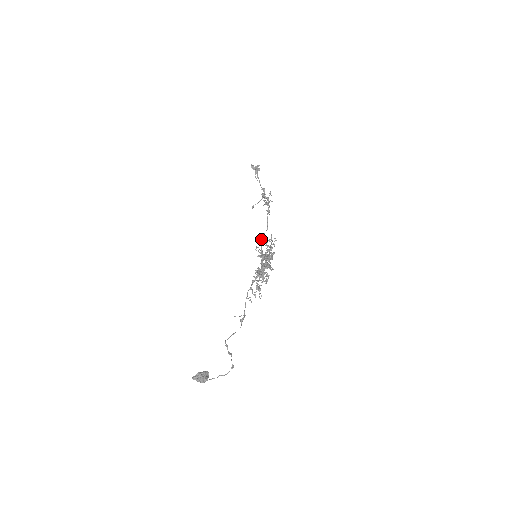
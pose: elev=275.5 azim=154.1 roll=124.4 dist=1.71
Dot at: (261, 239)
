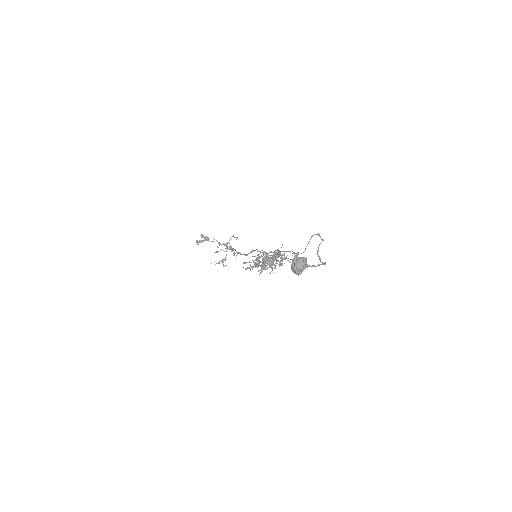
Dot at: (253, 250)
